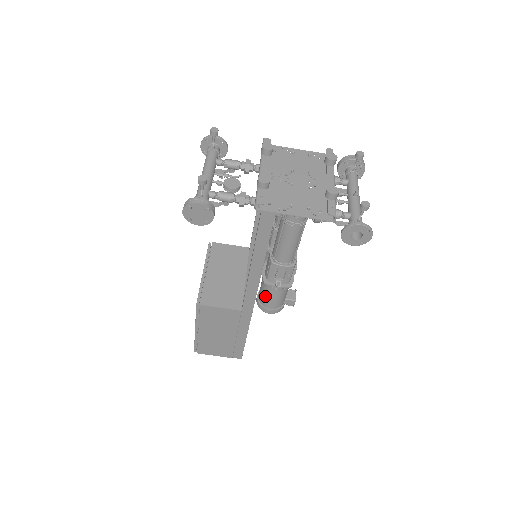
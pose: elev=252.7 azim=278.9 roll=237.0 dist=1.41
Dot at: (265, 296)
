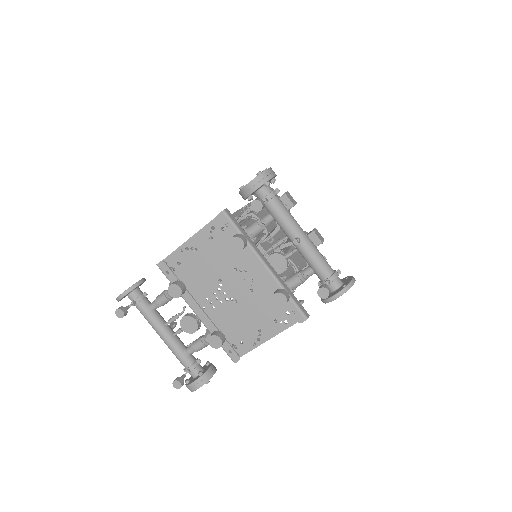
Dot at: occluded
